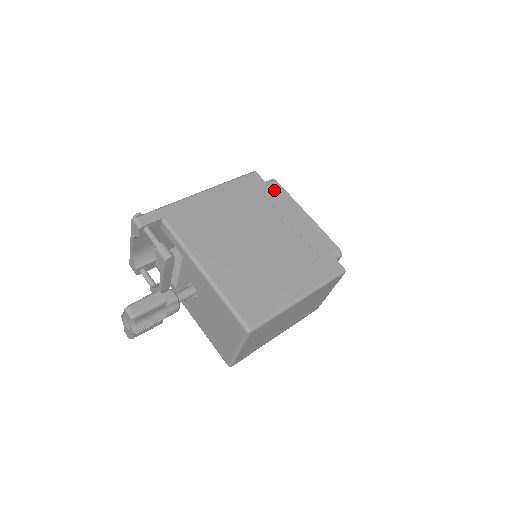
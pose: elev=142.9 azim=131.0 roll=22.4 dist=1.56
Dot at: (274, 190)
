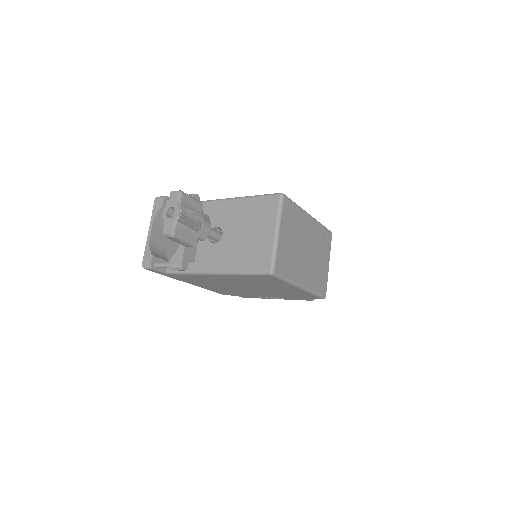
Dot at: occluded
